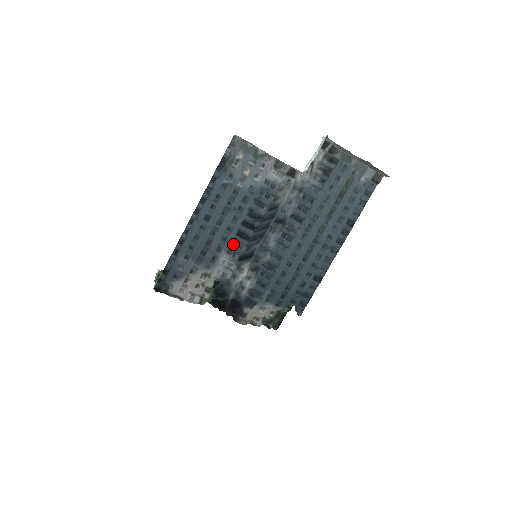
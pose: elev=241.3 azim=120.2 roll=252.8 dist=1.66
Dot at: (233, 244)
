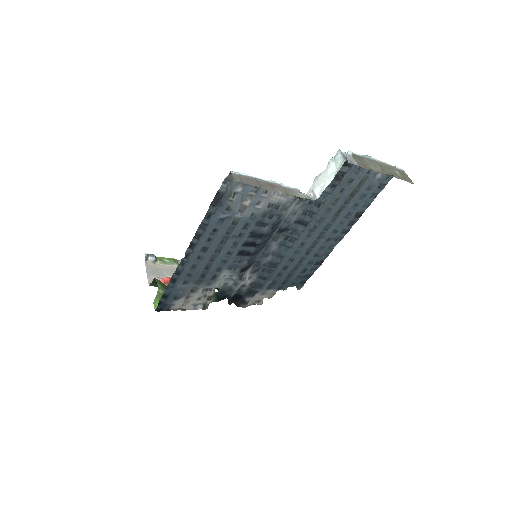
Dot at: (234, 262)
